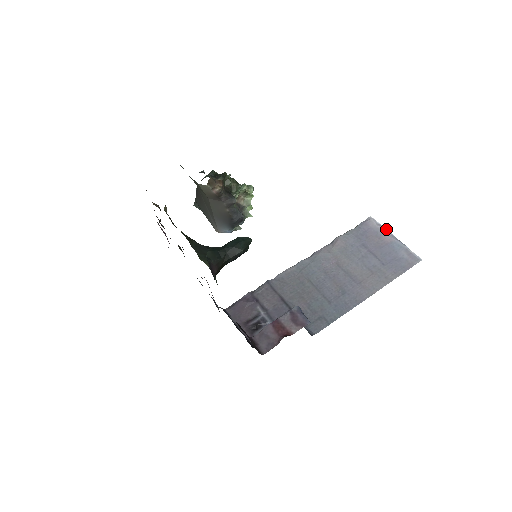
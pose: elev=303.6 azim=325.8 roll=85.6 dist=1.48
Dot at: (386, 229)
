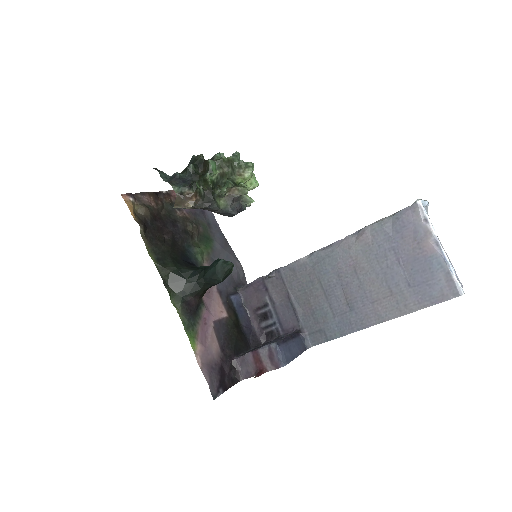
Dot at: (433, 230)
